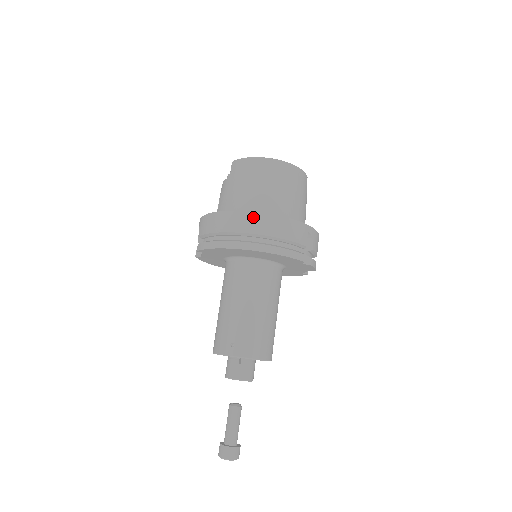
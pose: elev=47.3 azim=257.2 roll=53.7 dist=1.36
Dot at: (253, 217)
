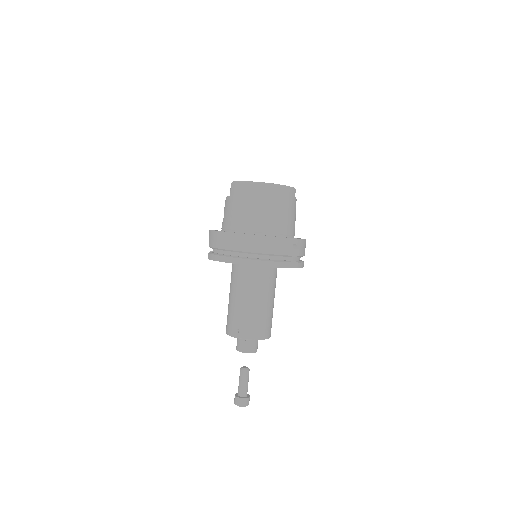
Dot at: (247, 238)
